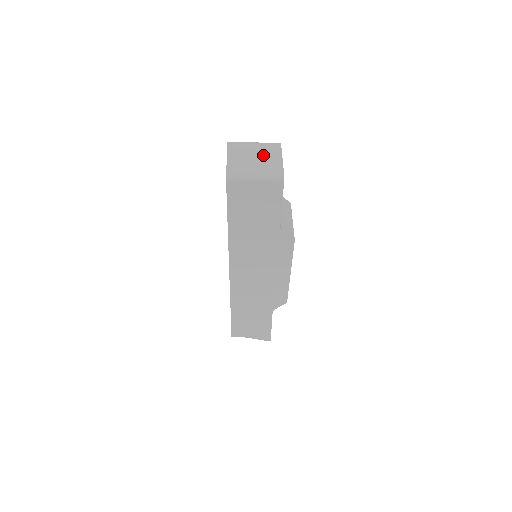
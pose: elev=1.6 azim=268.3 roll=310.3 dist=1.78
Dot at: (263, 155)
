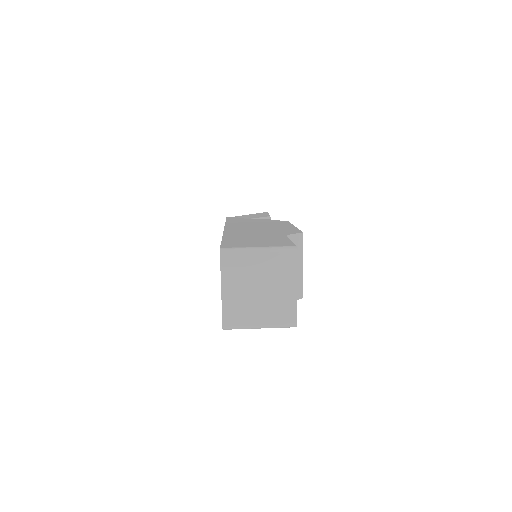
Dot at: (271, 282)
